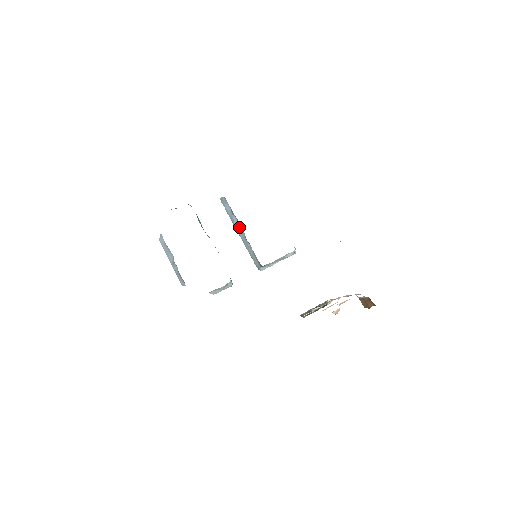
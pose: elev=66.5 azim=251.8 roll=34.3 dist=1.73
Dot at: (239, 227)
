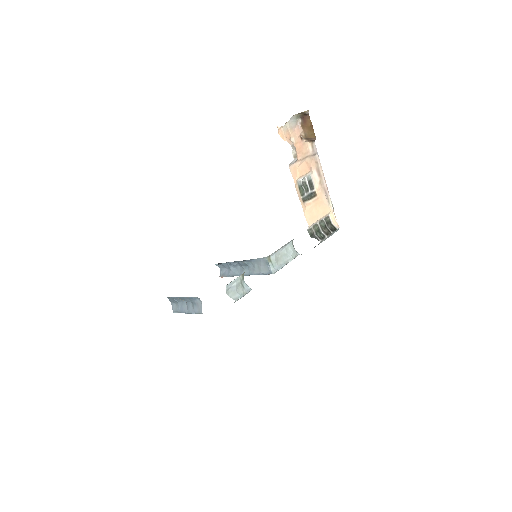
Dot at: (240, 270)
